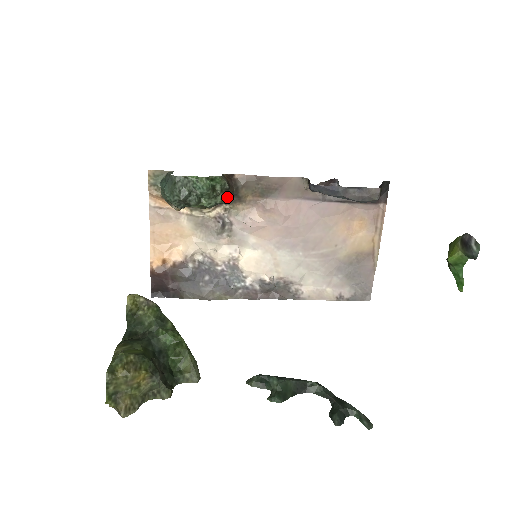
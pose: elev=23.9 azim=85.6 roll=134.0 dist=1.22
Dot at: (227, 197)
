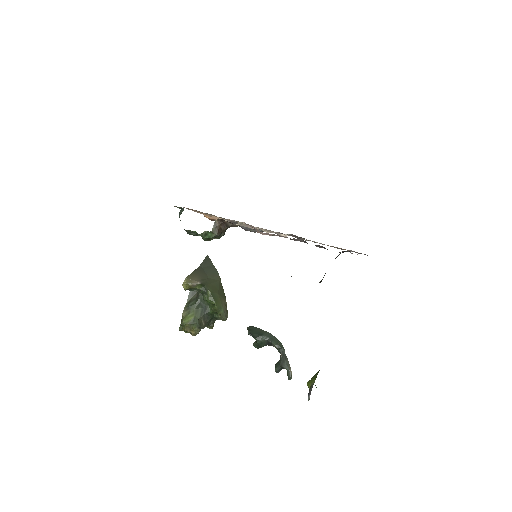
Dot at: occluded
